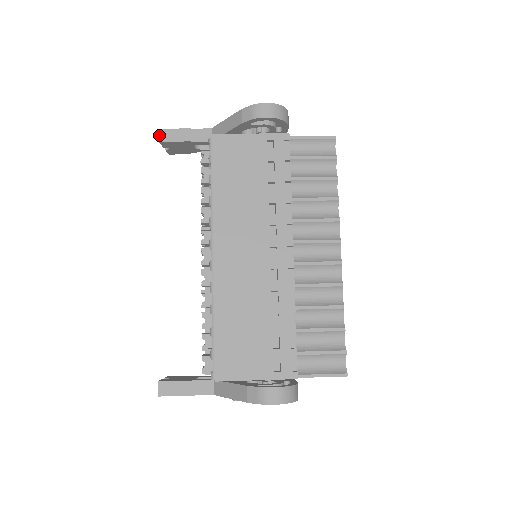
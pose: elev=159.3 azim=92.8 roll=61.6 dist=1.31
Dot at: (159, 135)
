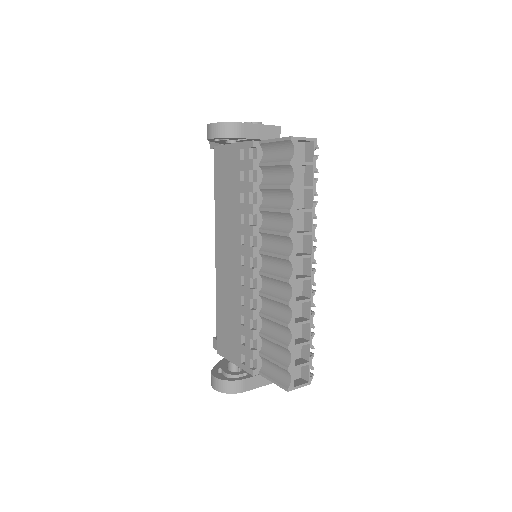
Dot at: (209, 142)
